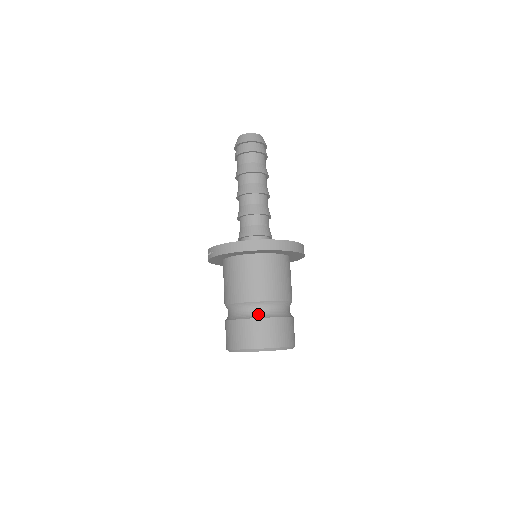
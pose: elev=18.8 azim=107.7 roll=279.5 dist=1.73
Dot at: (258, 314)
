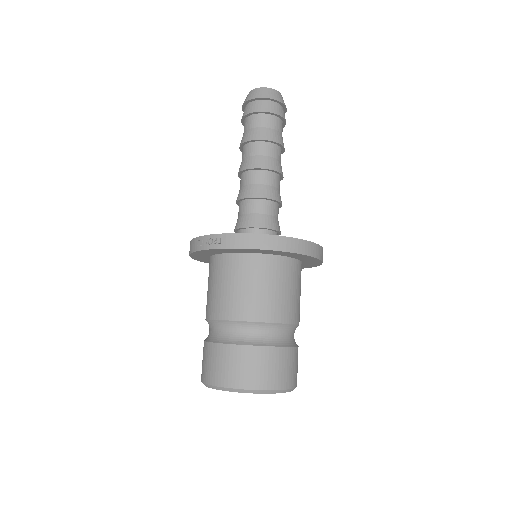
Dot at: (268, 340)
